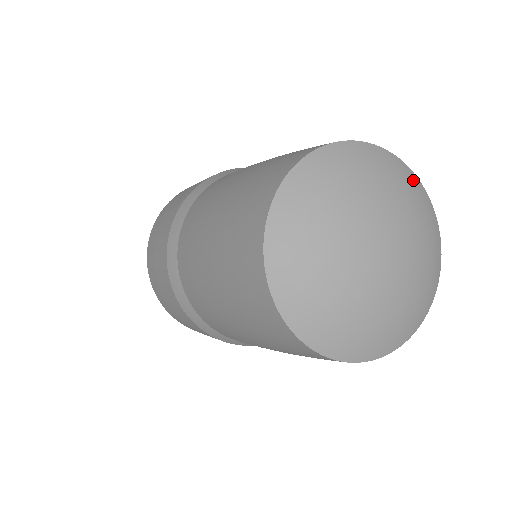
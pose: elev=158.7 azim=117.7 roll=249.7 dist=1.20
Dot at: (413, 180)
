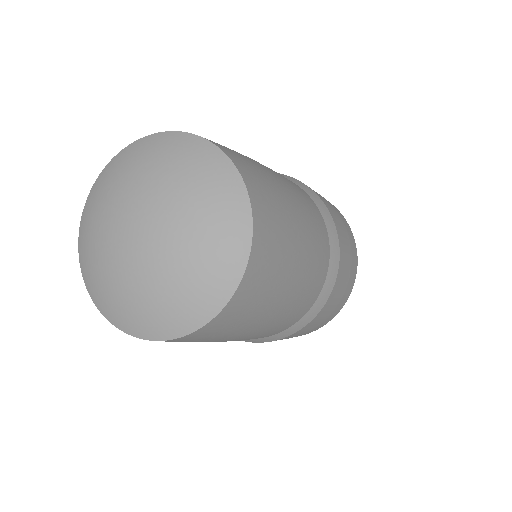
Dot at: (229, 183)
